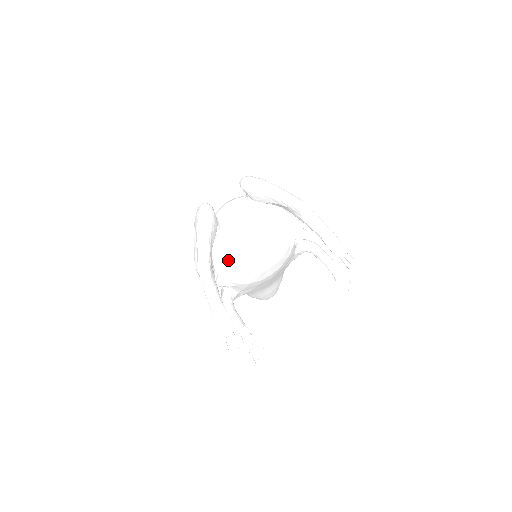
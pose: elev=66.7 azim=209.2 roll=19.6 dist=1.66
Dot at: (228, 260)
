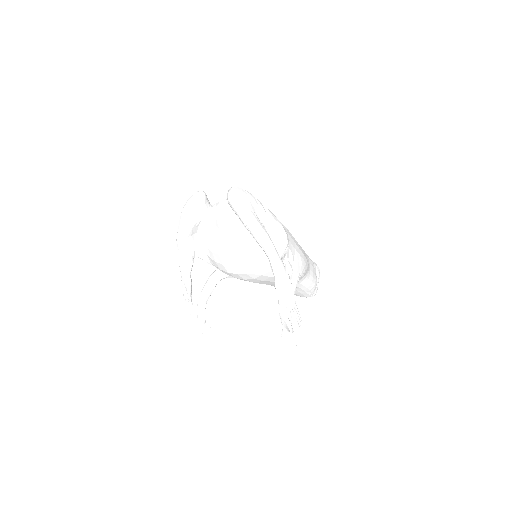
Dot at: (207, 246)
